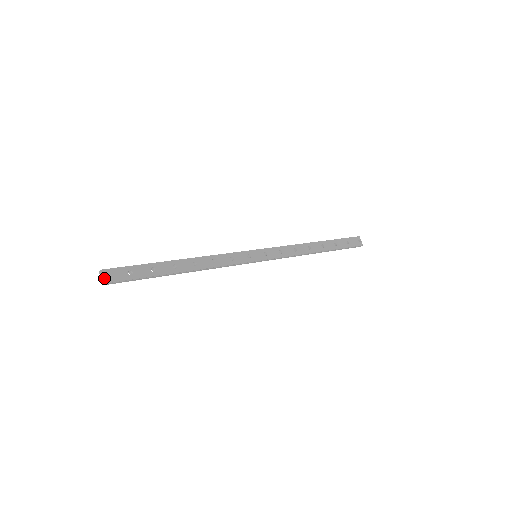
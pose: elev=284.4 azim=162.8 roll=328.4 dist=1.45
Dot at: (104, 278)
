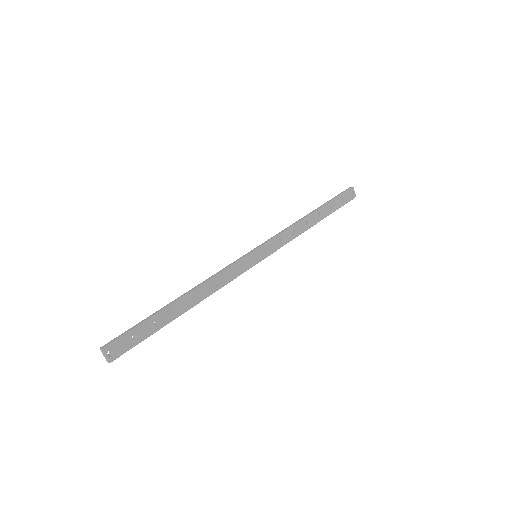
Dot at: (108, 357)
